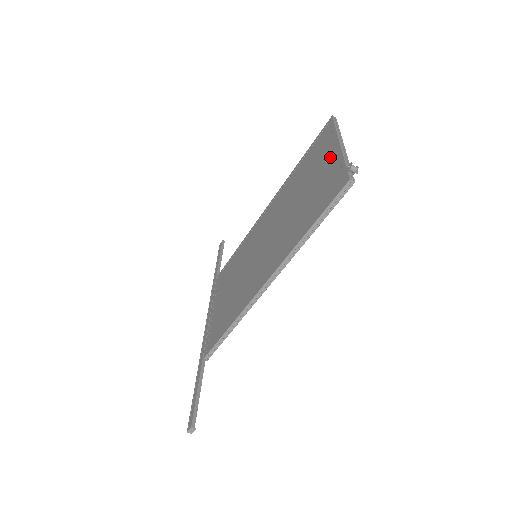
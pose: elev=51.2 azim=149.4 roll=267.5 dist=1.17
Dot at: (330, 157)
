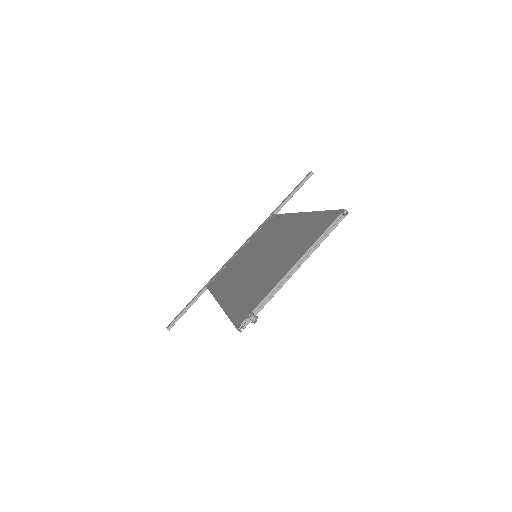
Dot at: (285, 268)
